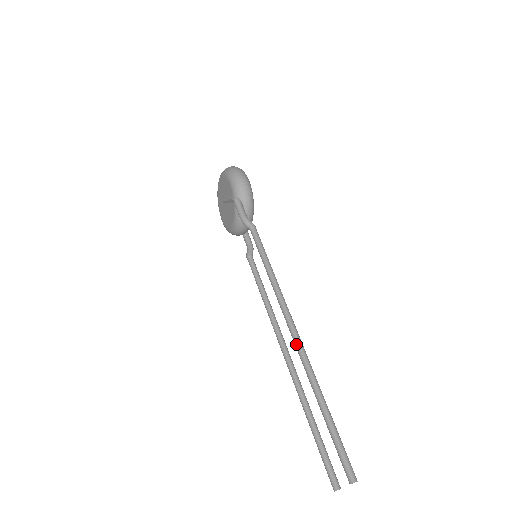
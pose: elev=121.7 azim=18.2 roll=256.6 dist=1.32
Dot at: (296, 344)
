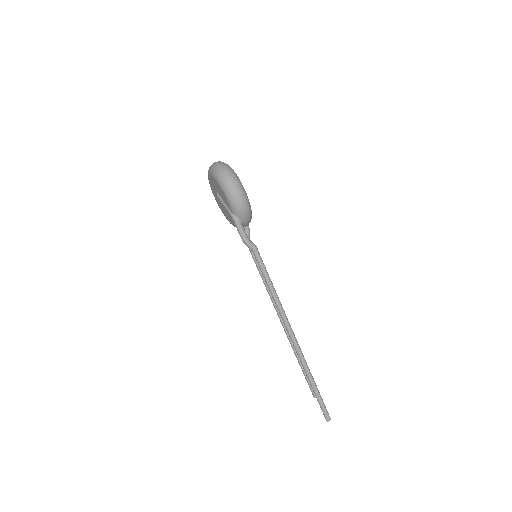
Dot at: (295, 347)
